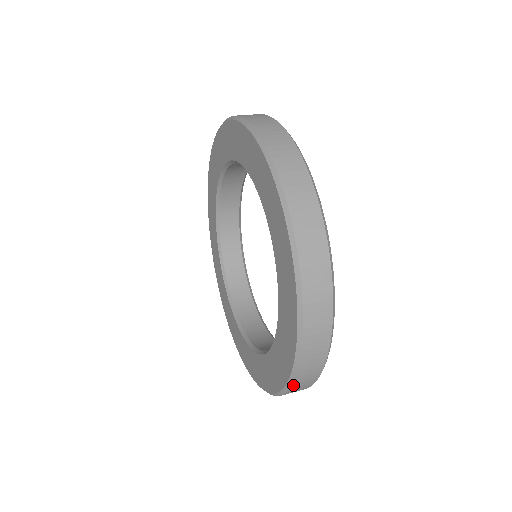
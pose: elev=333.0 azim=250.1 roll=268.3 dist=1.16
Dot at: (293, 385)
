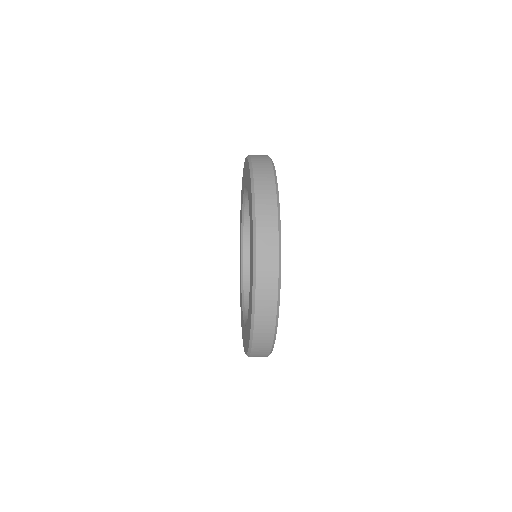
Dot at: (252, 351)
